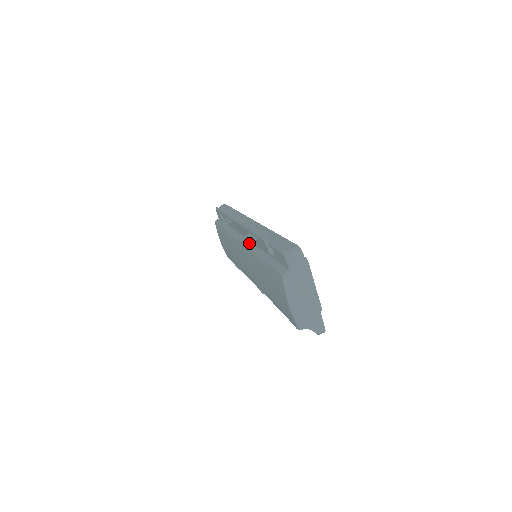
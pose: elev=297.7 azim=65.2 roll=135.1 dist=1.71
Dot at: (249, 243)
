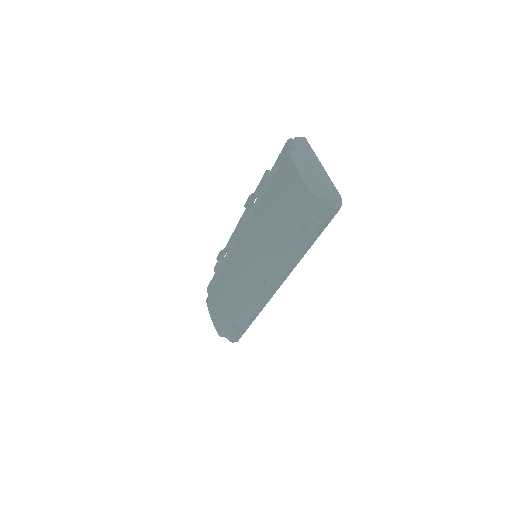
Dot at: occluded
